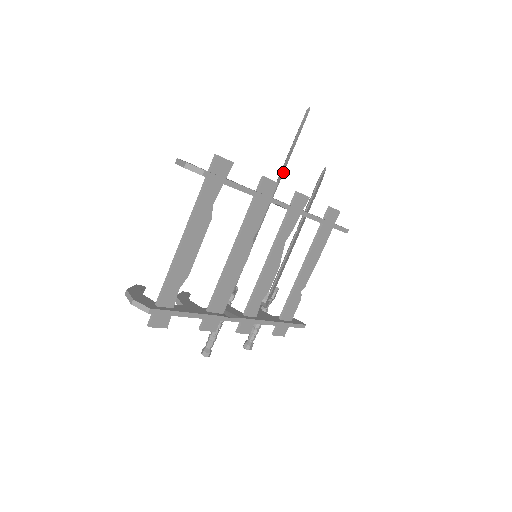
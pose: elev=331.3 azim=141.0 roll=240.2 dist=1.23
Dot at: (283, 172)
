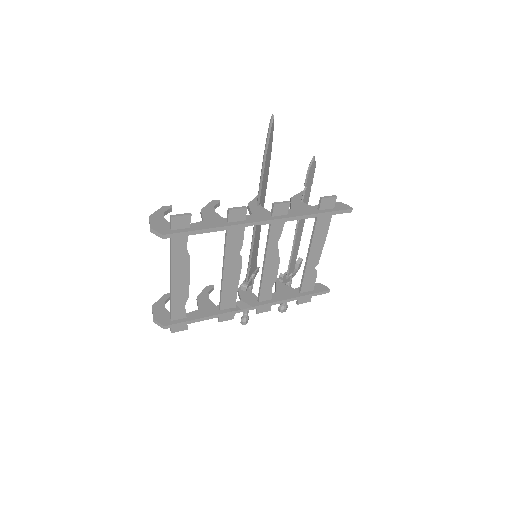
Dot at: (261, 183)
